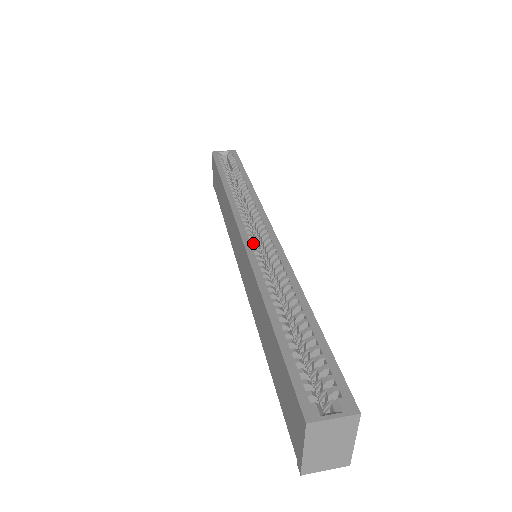
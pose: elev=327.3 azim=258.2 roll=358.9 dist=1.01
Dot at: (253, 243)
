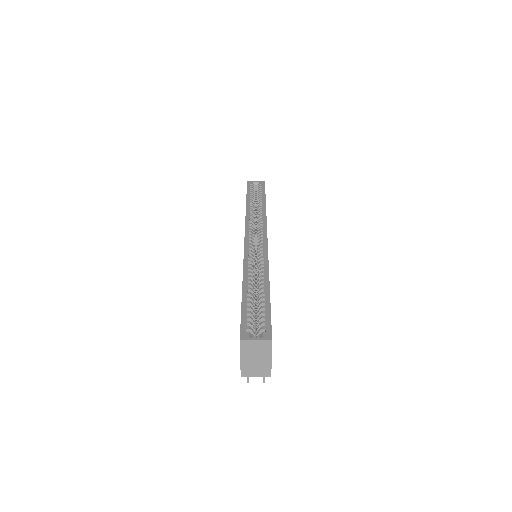
Dot at: (251, 246)
